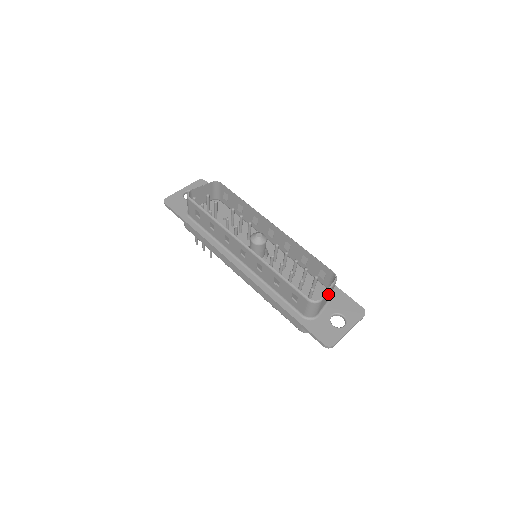
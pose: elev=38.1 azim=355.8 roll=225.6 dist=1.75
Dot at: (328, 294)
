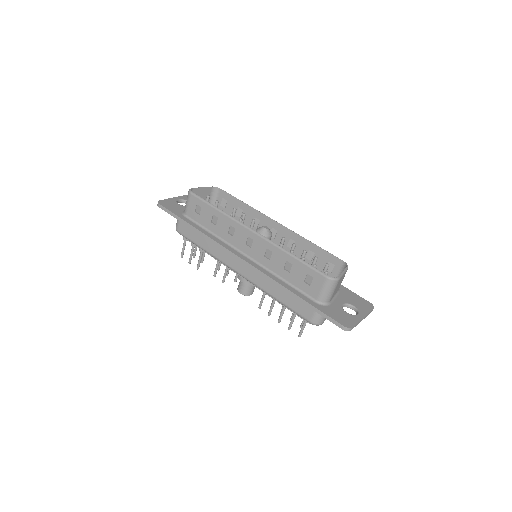
Dot at: (341, 279)
